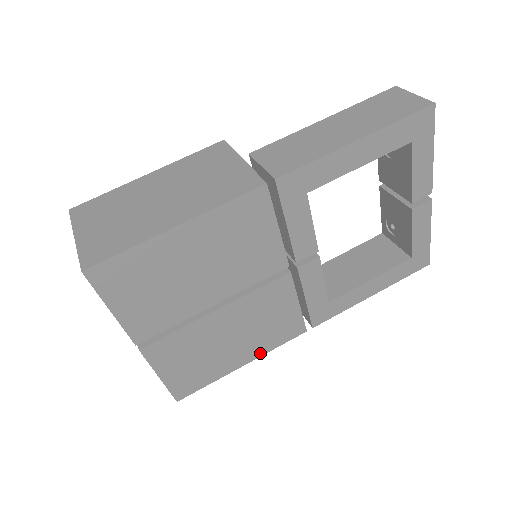
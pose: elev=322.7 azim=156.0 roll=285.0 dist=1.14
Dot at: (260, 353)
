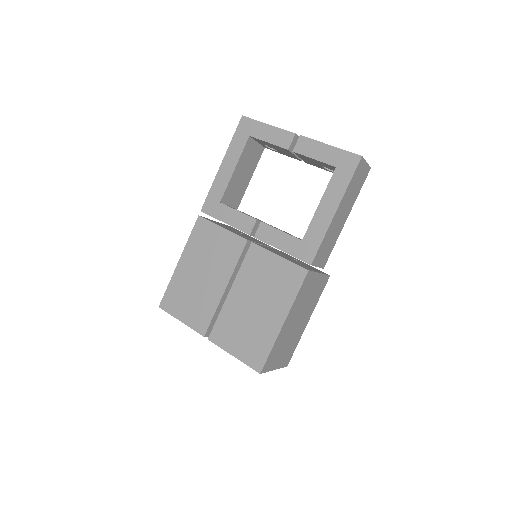
Dot at: (288, 307)
